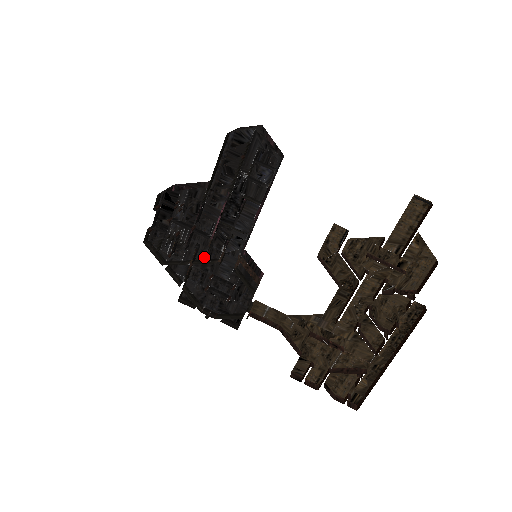
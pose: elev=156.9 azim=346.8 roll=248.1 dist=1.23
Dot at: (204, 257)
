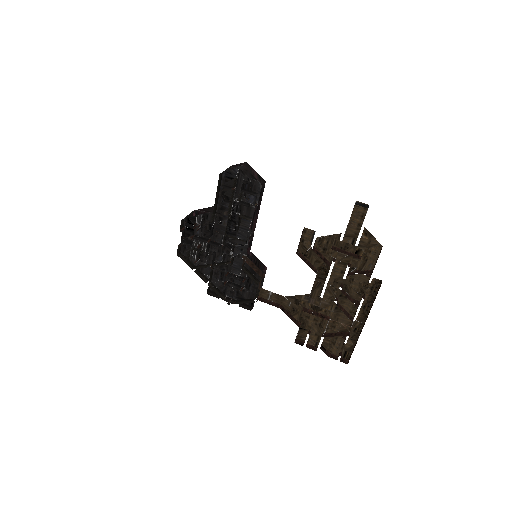
Dot at: (220, 260)
